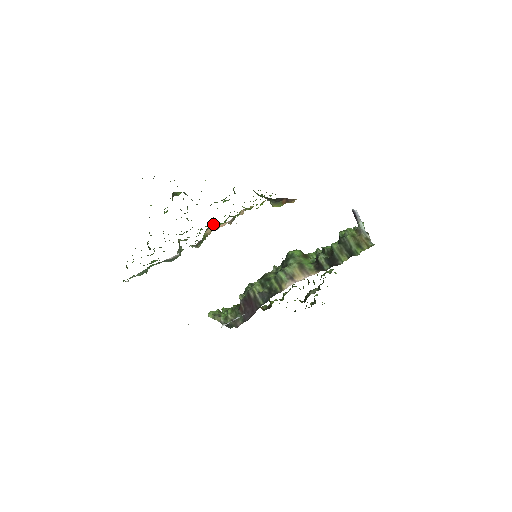
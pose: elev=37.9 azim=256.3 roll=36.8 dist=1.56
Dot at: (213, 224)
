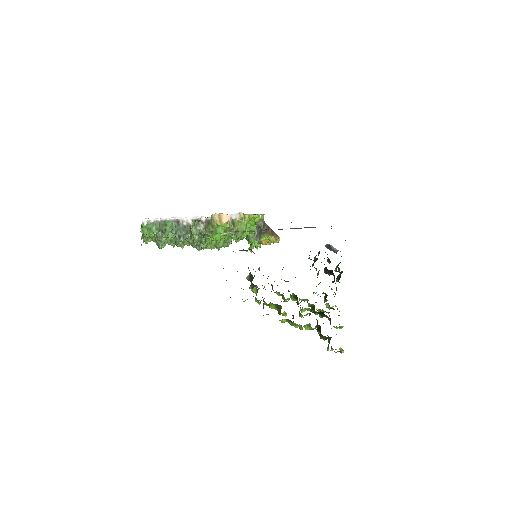
Dot at: (217, 225)
